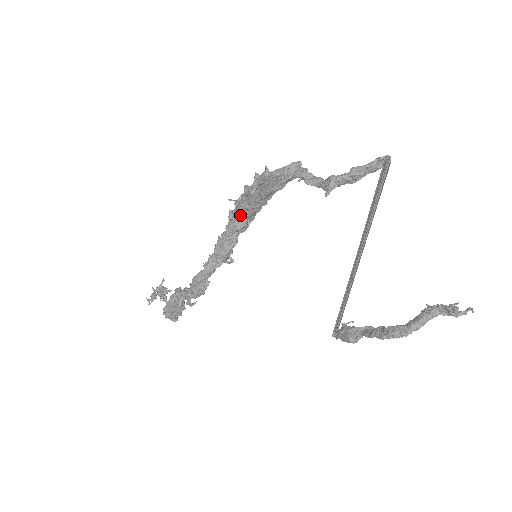
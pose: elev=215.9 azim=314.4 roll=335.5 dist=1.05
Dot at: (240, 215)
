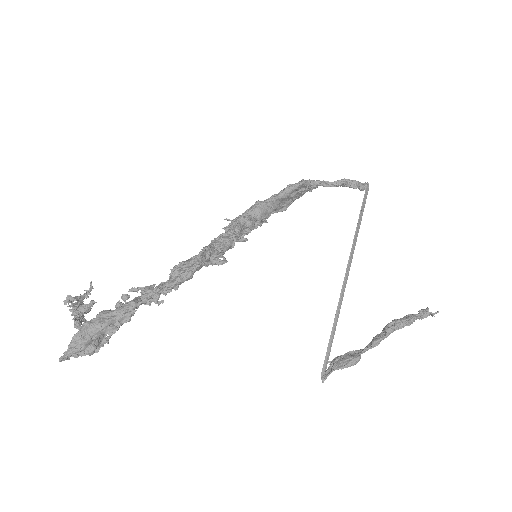
Dot at: (253, 211)
